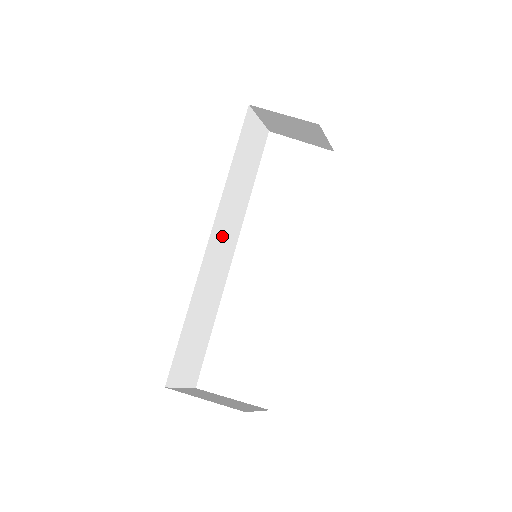
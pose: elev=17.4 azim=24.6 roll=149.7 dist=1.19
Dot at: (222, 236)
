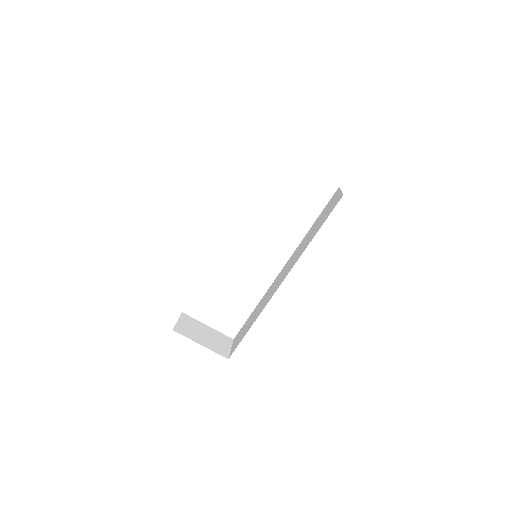
Dot at: occluded
